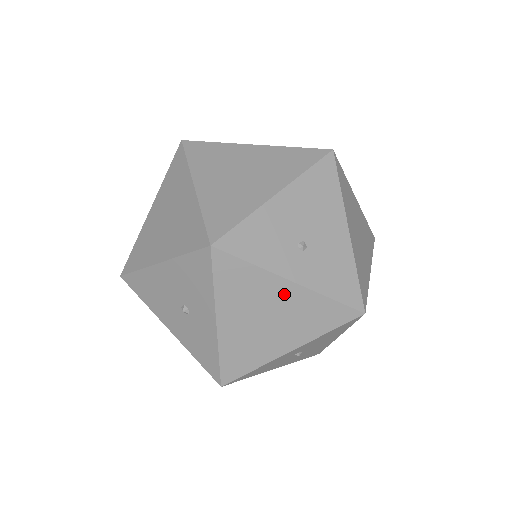
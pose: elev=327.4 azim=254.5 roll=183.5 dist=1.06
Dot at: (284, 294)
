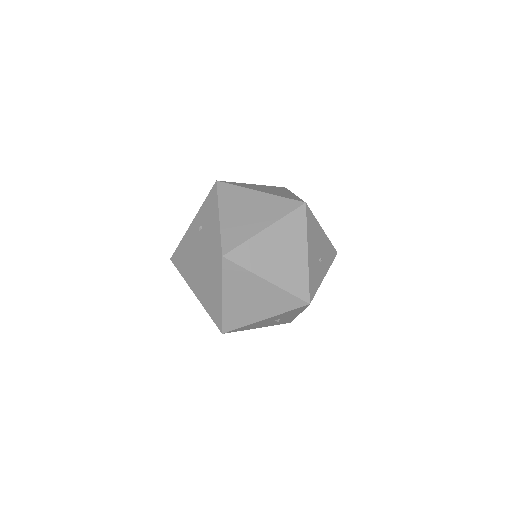
Dot at: occluded
